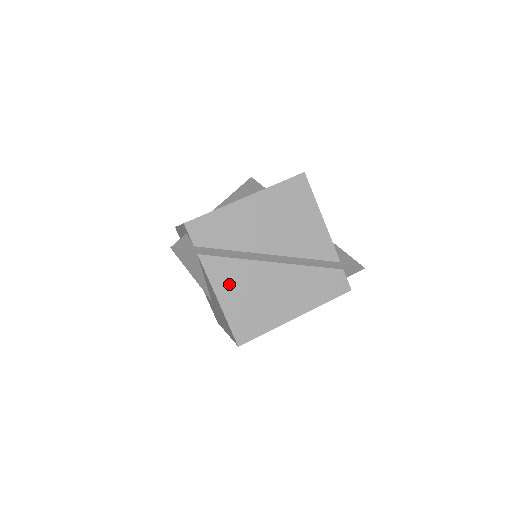
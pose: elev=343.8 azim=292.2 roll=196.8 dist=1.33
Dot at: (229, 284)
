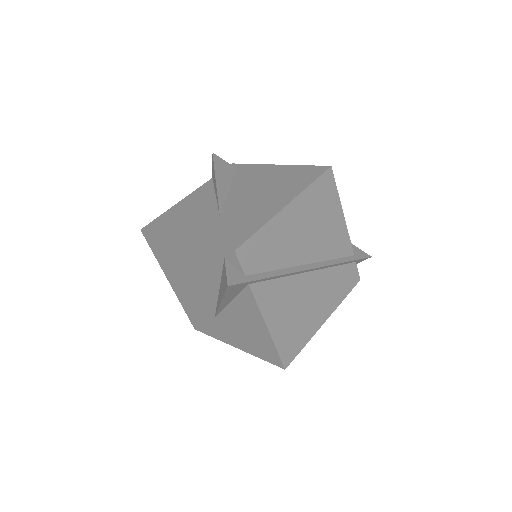
Dot at: (276, 308)
